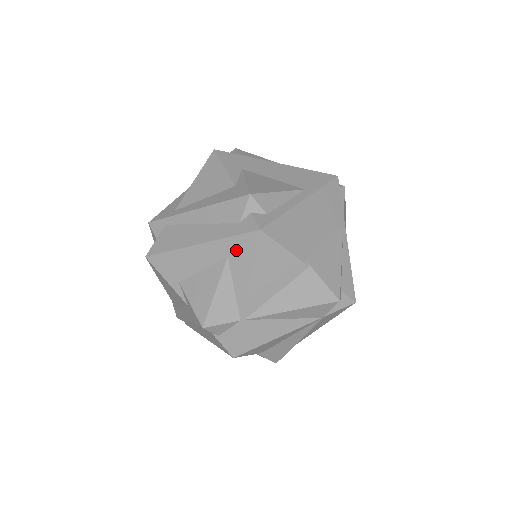
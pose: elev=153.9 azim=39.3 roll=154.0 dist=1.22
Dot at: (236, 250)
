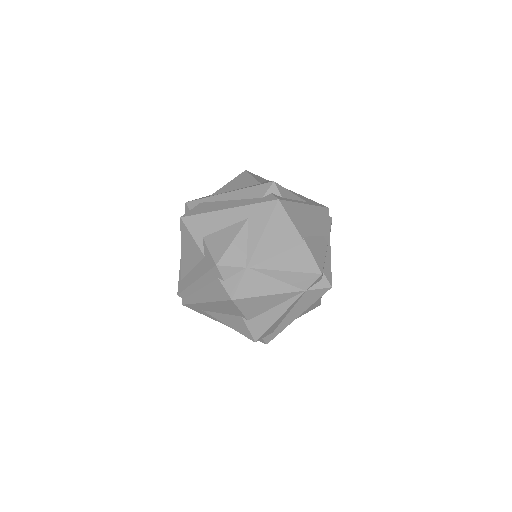
Dot at: (256, 213)
